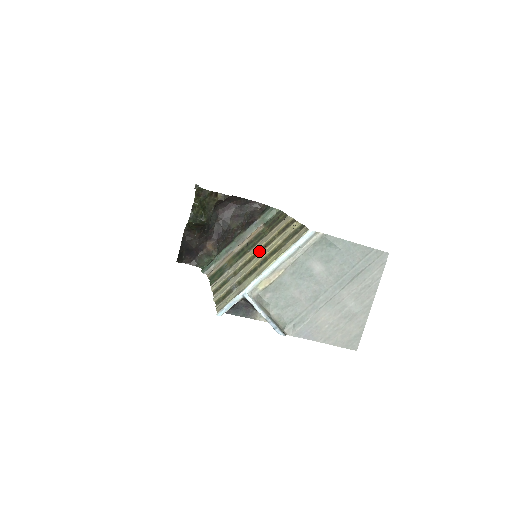
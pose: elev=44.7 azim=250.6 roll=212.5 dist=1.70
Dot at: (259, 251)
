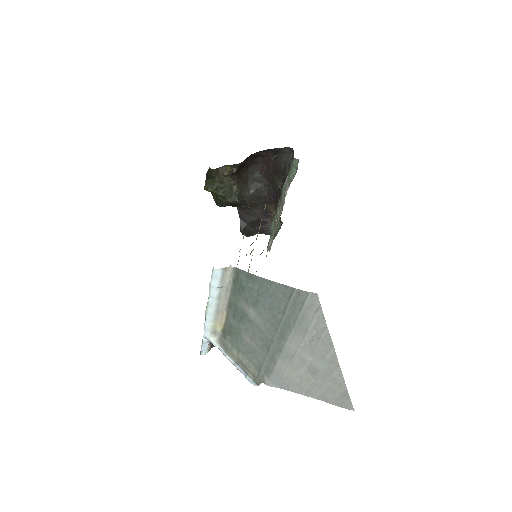
Dot at: (250, 254)
